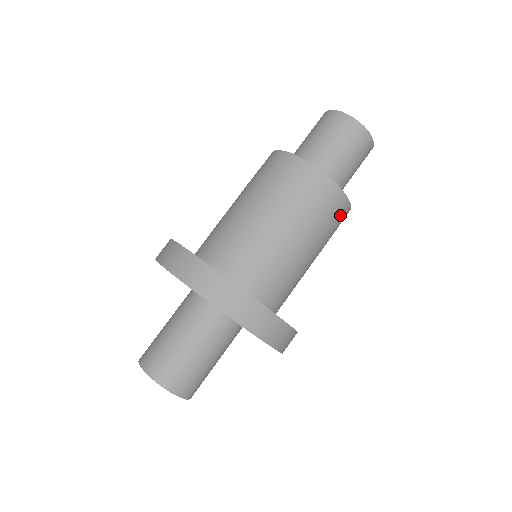
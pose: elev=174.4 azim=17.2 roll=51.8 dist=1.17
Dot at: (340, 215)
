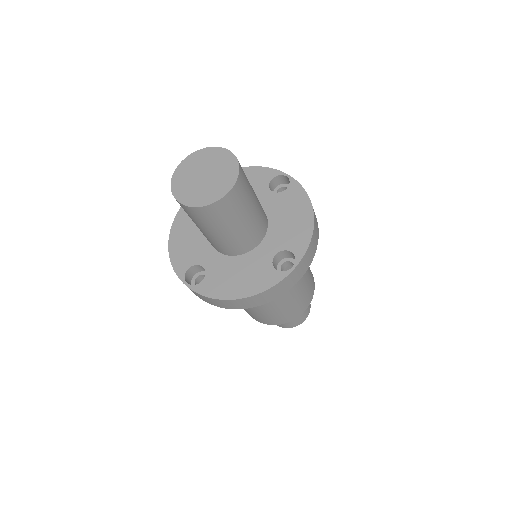
Dot at: (304, 303)
